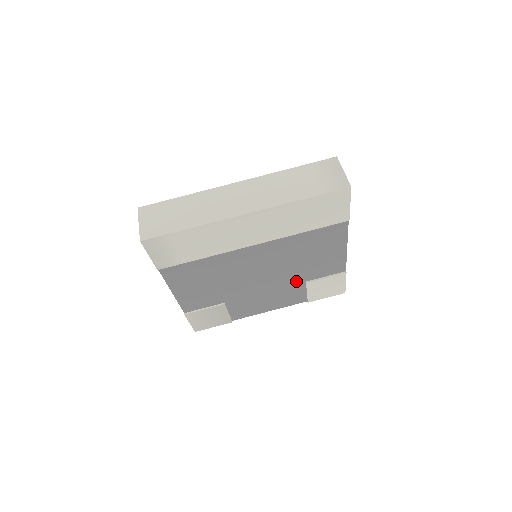
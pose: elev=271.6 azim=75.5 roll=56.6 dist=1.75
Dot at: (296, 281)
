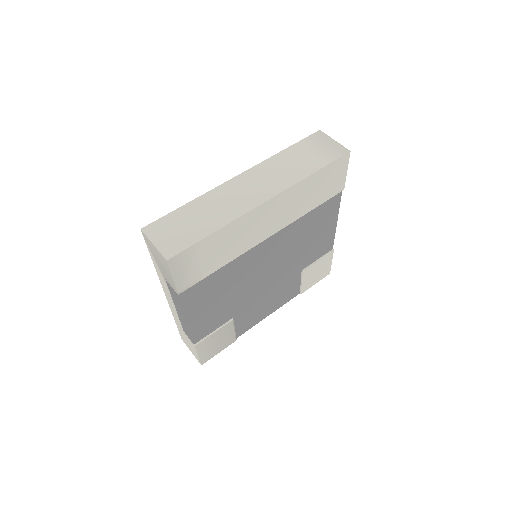
Dot at: (294, 272)
